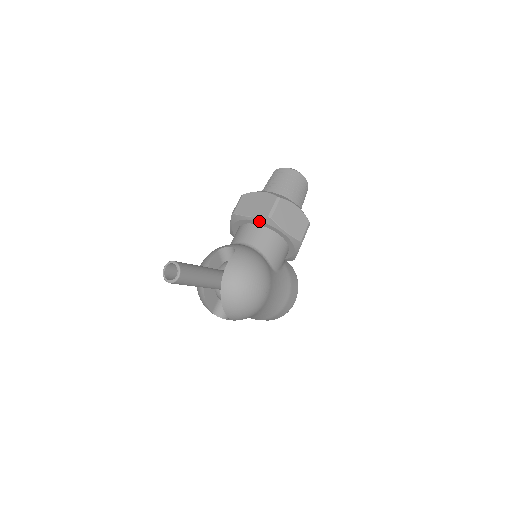
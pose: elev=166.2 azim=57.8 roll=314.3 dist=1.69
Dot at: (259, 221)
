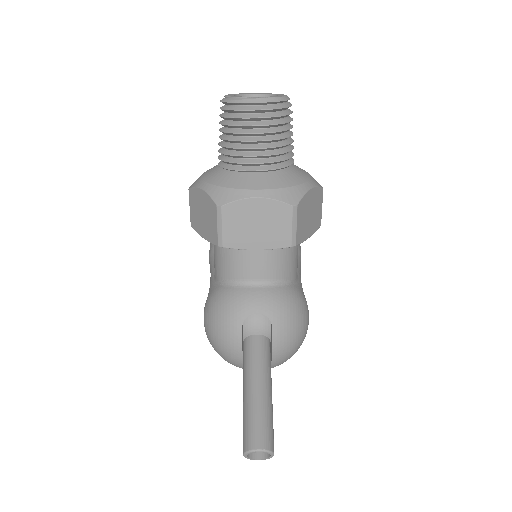
Dot at: occluded
